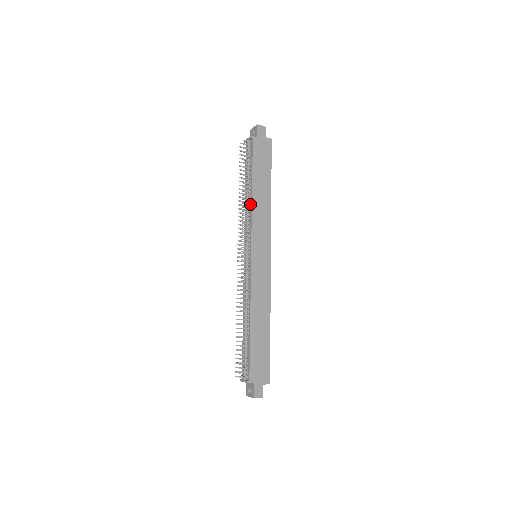
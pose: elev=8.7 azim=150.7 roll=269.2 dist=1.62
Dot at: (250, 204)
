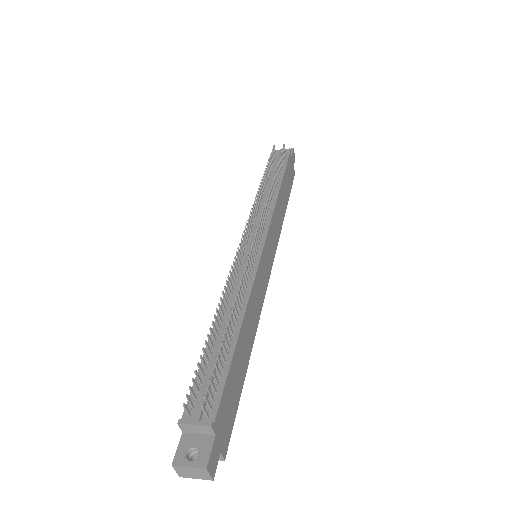
Dot at: (273, 198)
